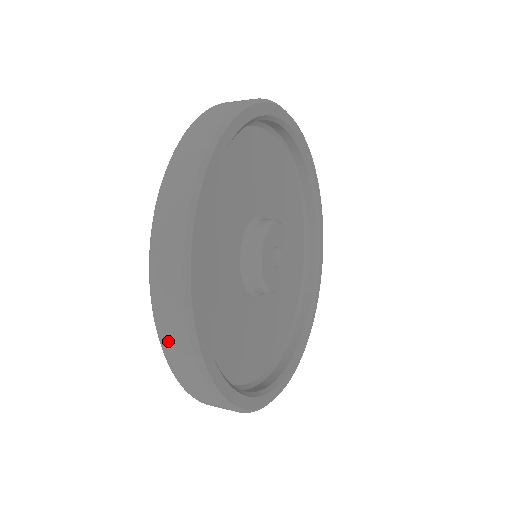
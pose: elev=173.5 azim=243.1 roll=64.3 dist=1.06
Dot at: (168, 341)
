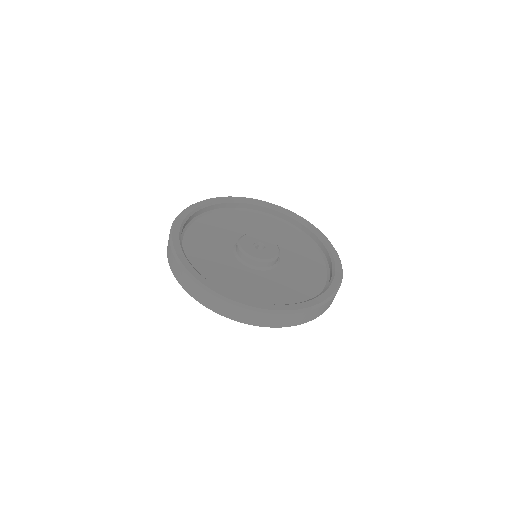
Dot at: (183, 284)
